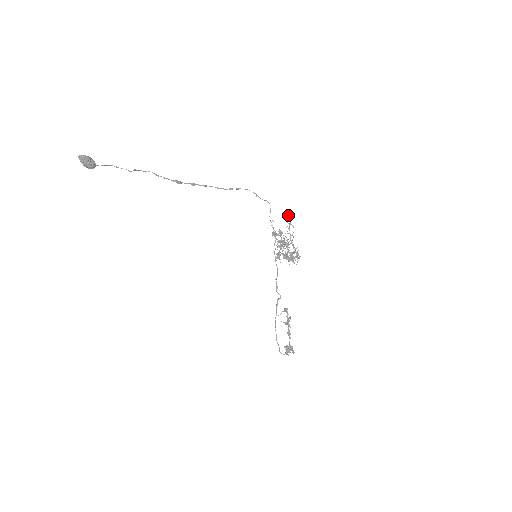
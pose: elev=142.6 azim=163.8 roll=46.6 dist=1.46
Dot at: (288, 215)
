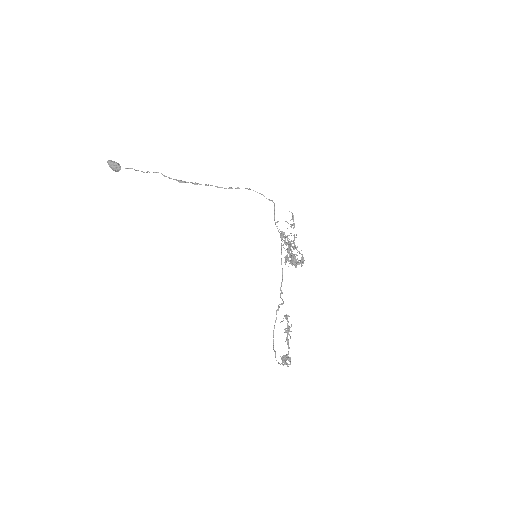
Dot at: (292, 216)
